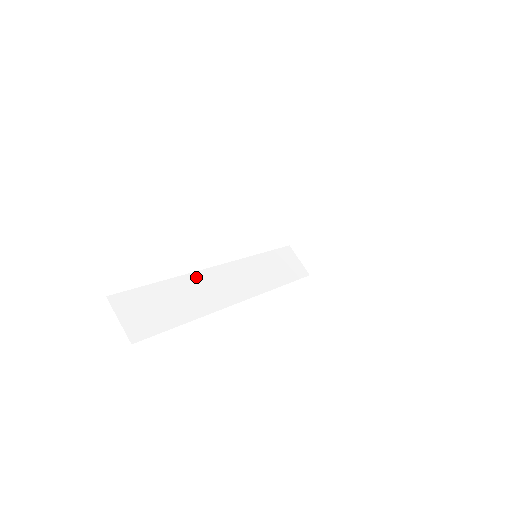
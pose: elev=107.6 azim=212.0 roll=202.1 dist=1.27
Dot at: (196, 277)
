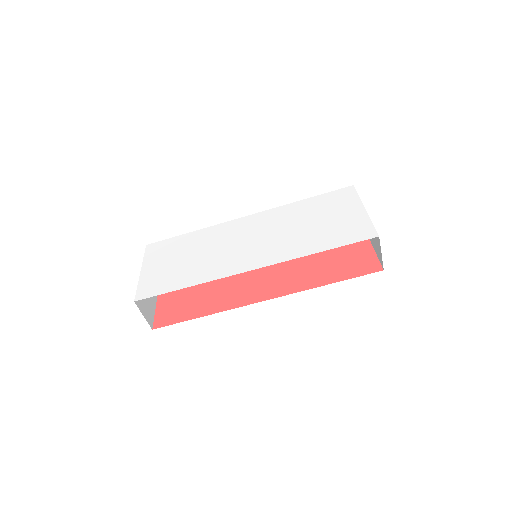
Dot at: occluded
